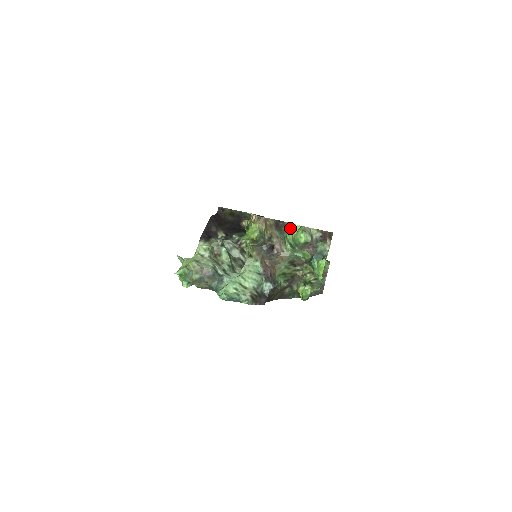
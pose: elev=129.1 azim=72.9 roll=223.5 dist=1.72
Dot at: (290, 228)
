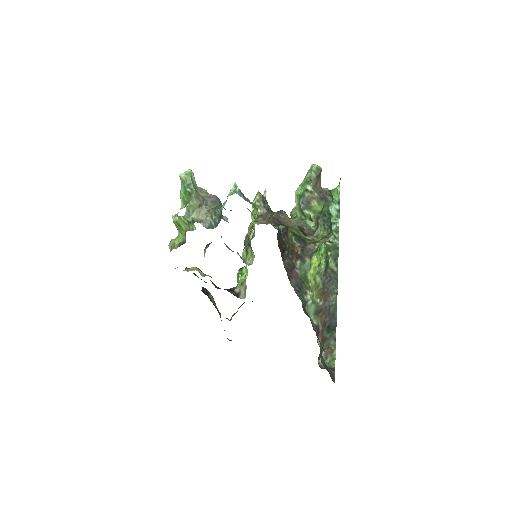
Dot at: occluded
